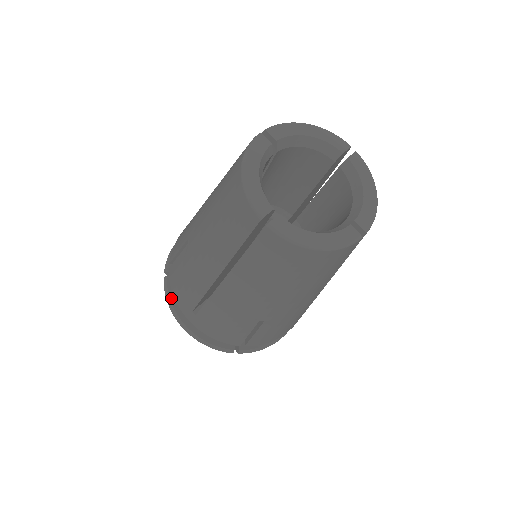
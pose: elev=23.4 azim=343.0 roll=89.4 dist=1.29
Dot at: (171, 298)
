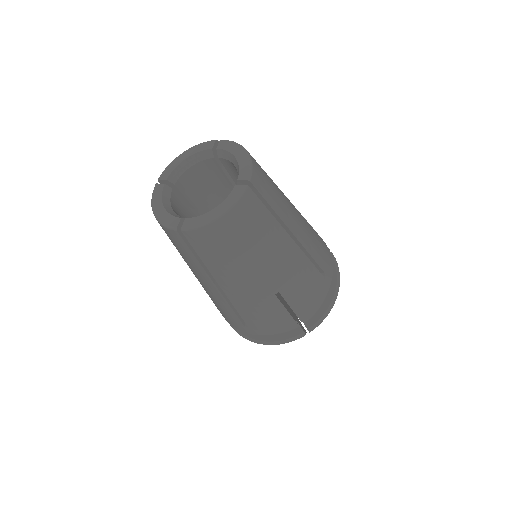
Dot at: (238, 330)
